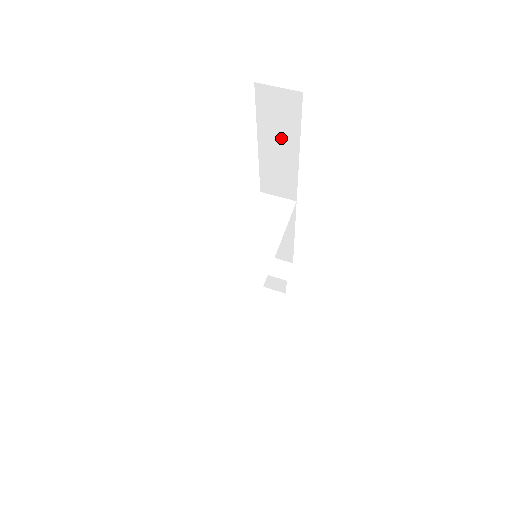
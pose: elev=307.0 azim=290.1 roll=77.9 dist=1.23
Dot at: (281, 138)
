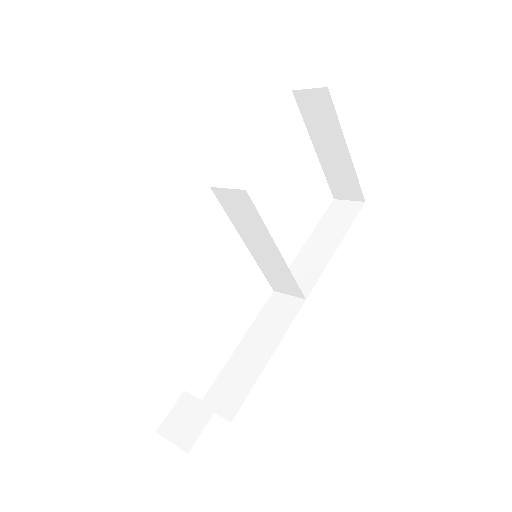
Dot at: (330, 235)
